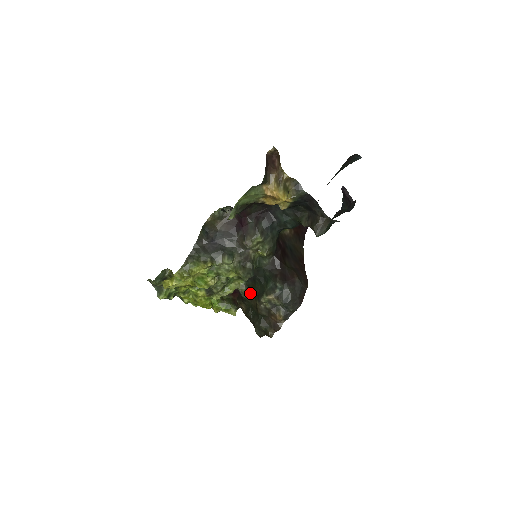
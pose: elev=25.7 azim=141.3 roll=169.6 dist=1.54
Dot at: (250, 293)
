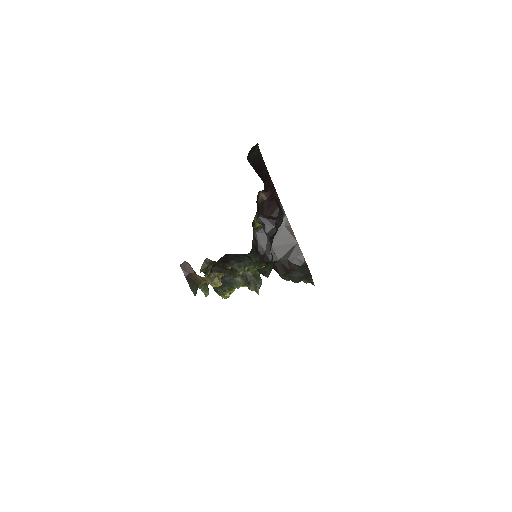
Dot at: occluded
